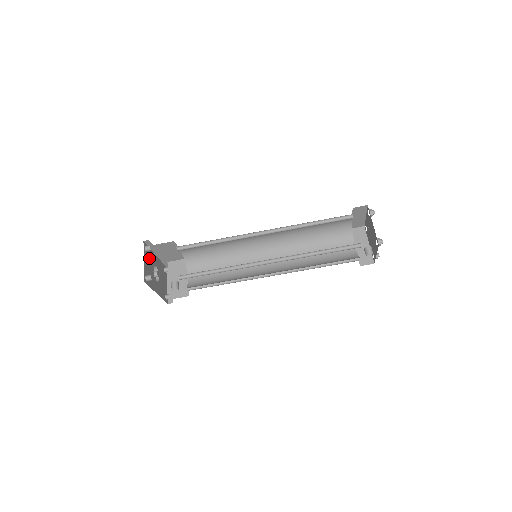
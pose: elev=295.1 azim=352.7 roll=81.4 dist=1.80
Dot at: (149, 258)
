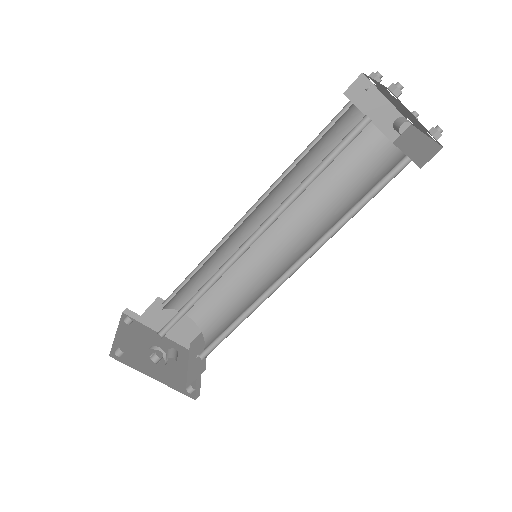
Dot at: (137, 334)
